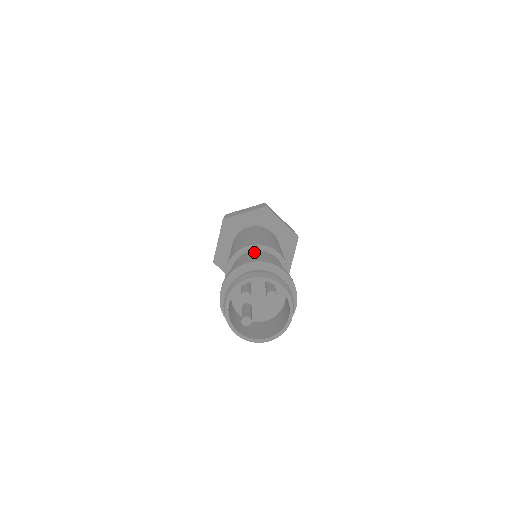
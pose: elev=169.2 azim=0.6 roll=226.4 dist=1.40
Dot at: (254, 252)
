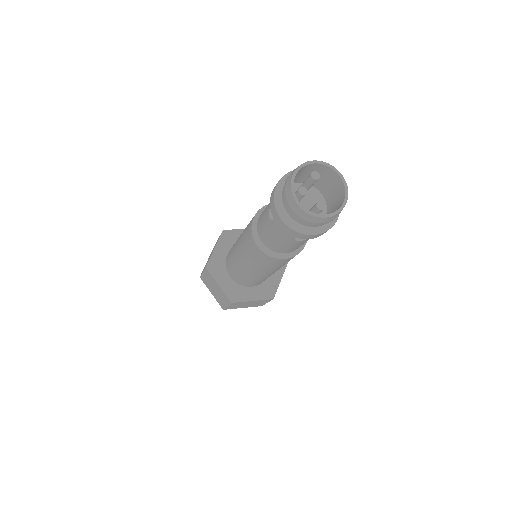
Dot at: occluded
